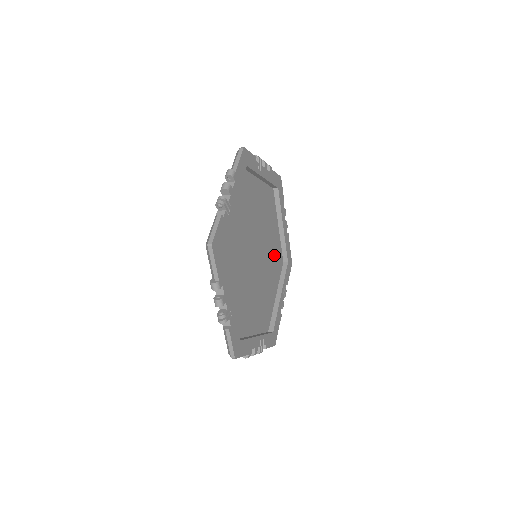
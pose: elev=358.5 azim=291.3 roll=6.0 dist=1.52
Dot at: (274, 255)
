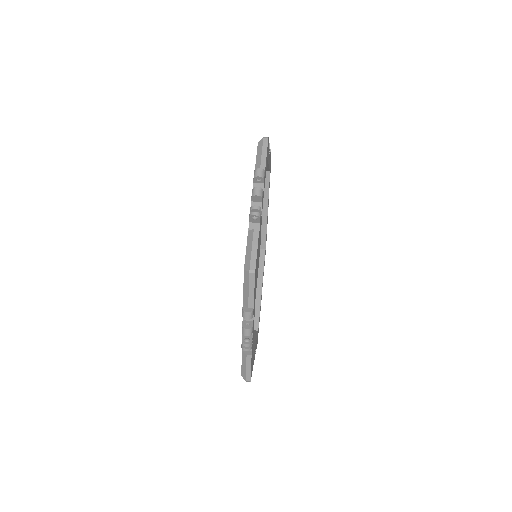
Dot at: occluded
